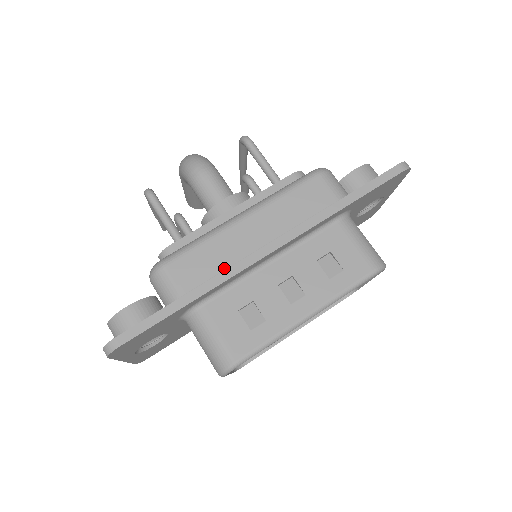
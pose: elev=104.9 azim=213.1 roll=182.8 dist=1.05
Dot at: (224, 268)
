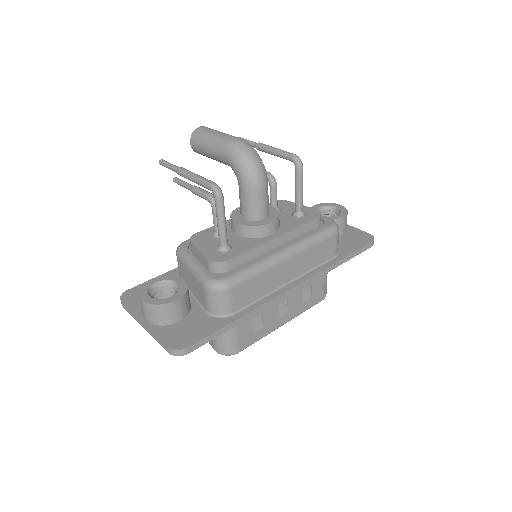
Dot at: (262, 295)
